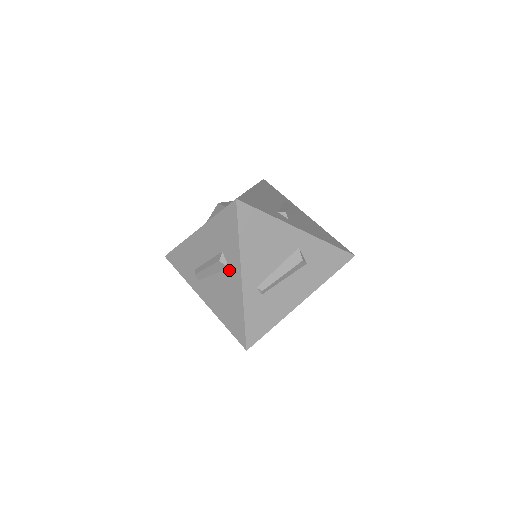
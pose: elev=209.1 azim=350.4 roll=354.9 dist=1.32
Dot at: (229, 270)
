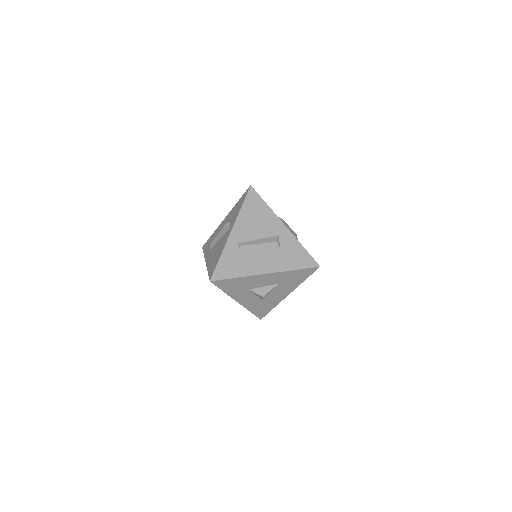
Dot at: (228, 230)
